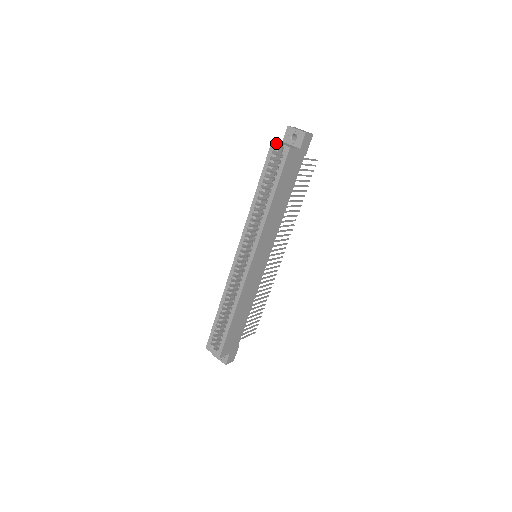
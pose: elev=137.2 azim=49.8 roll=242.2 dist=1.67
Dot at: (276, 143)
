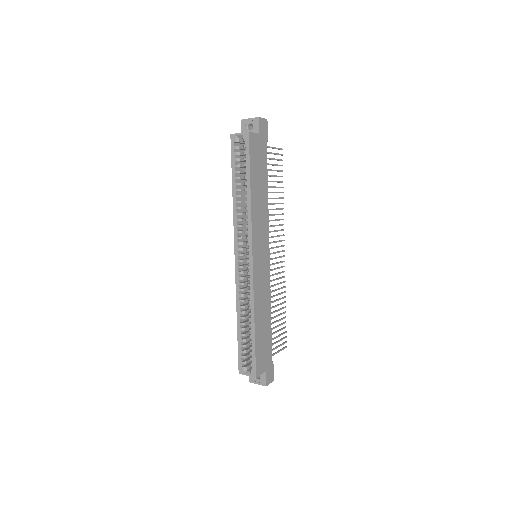
Dot at: (235, 135)
